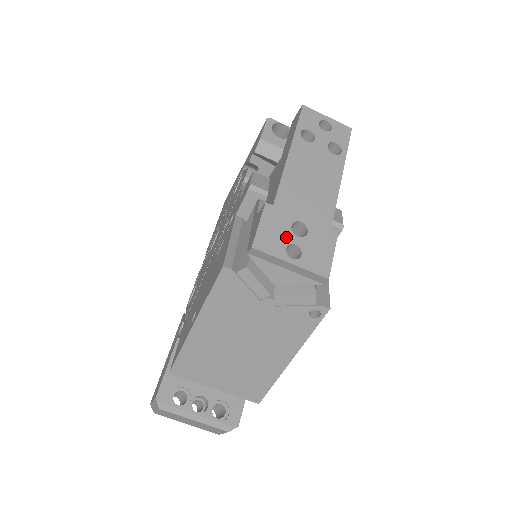
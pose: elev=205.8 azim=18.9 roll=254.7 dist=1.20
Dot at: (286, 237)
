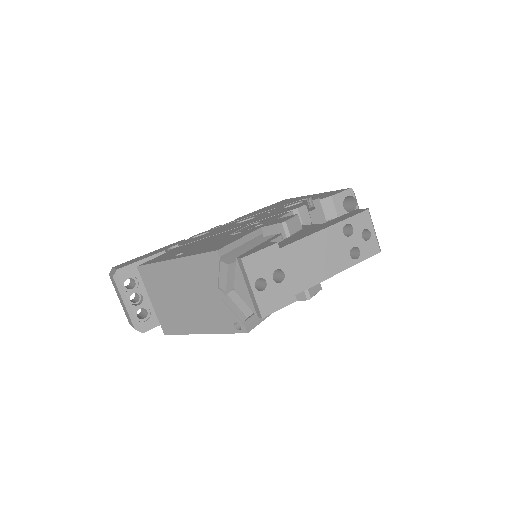
Dot at: (266, 273)
